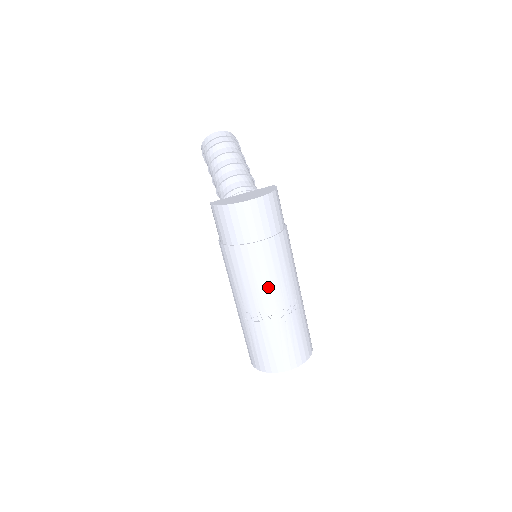
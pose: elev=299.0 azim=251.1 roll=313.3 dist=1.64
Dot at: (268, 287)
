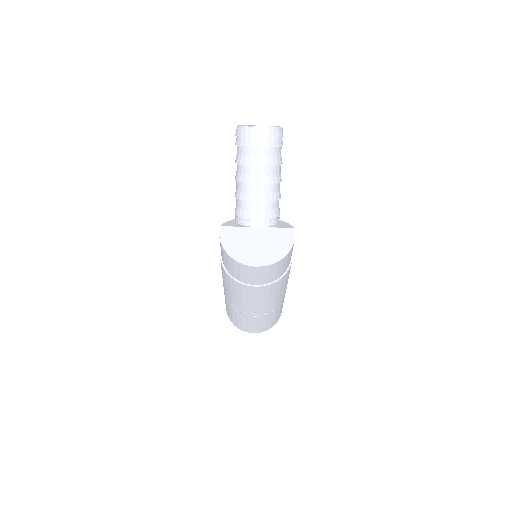
Dot at: (252, 304)
